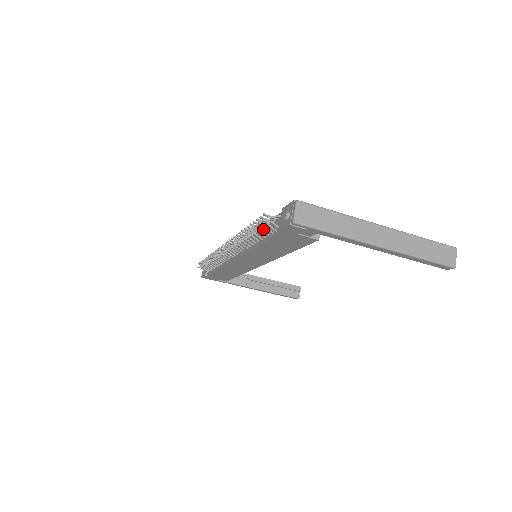
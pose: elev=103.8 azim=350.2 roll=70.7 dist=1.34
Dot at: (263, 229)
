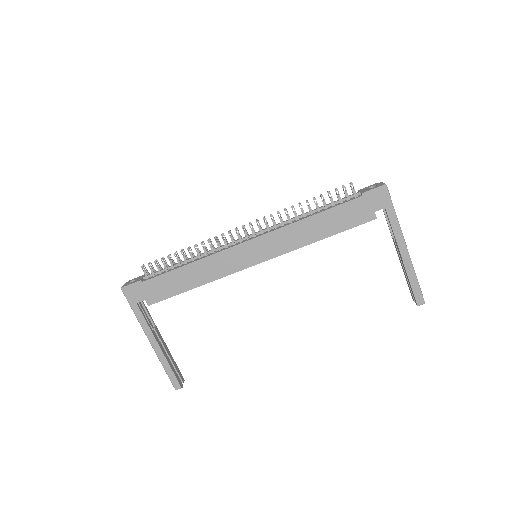
Dot at: (324, 205)
